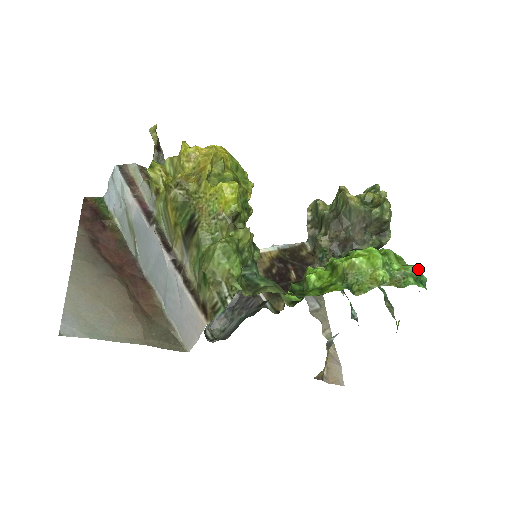
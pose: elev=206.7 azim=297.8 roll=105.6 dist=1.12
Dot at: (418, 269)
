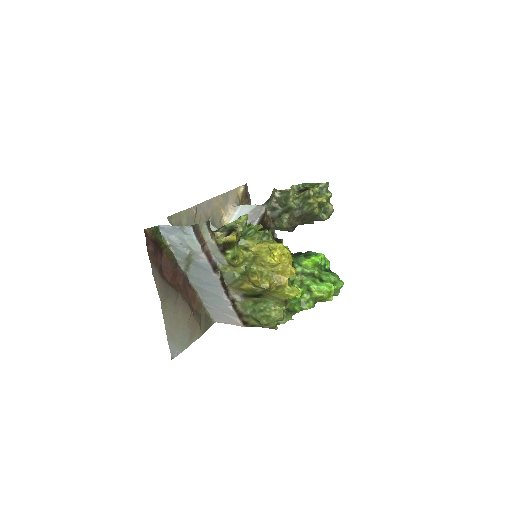
Dot at: occluded
